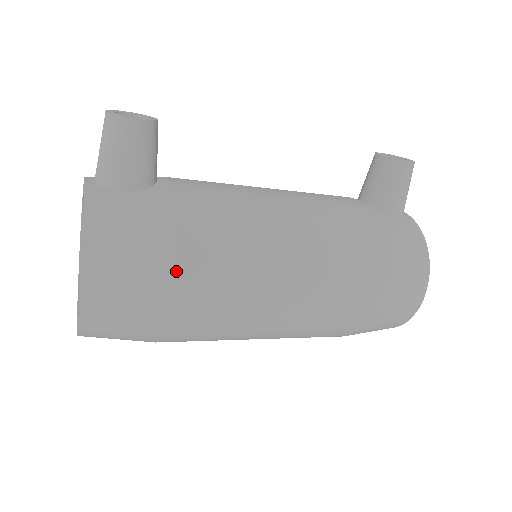
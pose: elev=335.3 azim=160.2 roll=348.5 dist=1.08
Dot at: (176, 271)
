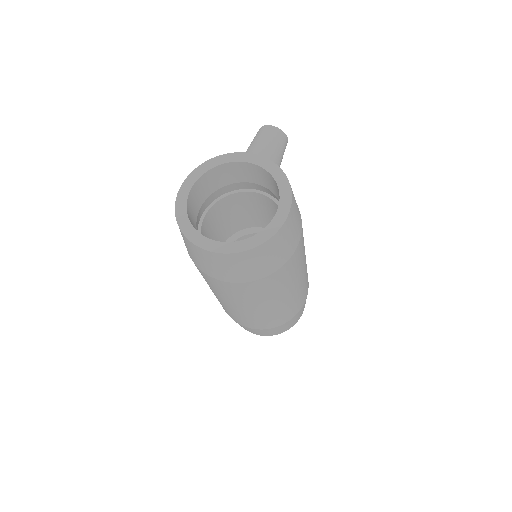
Dot at: occluded
